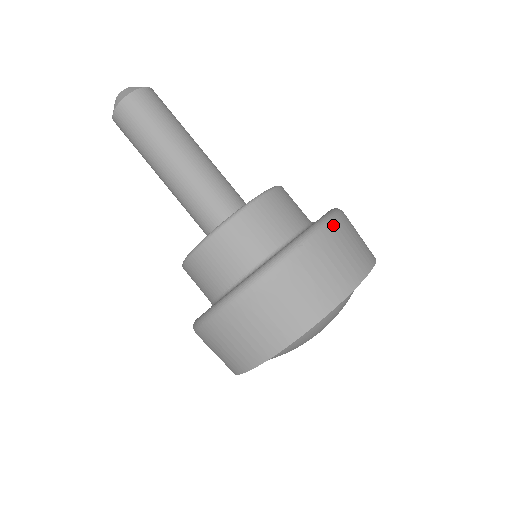
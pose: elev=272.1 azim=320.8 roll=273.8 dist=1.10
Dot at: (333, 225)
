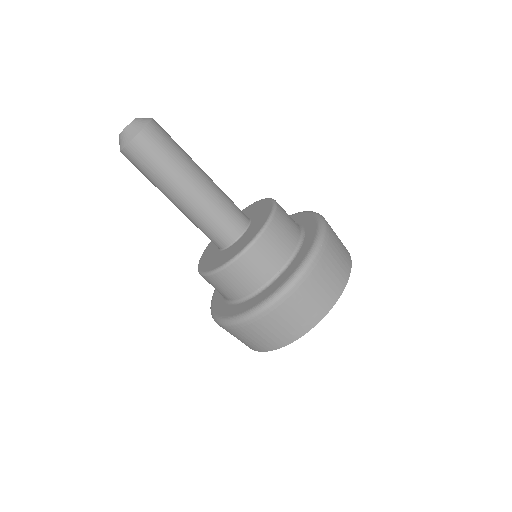
Dot at: (328, 228)
